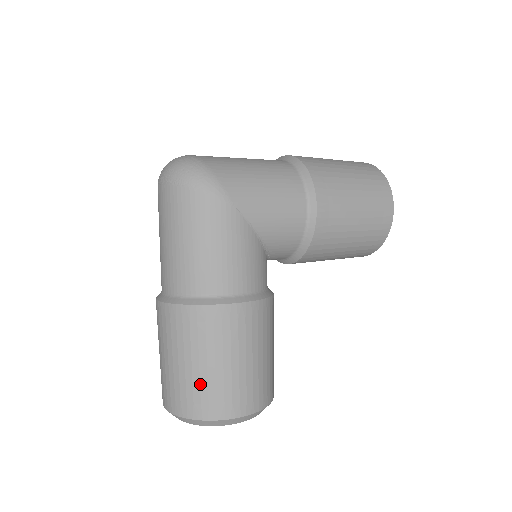
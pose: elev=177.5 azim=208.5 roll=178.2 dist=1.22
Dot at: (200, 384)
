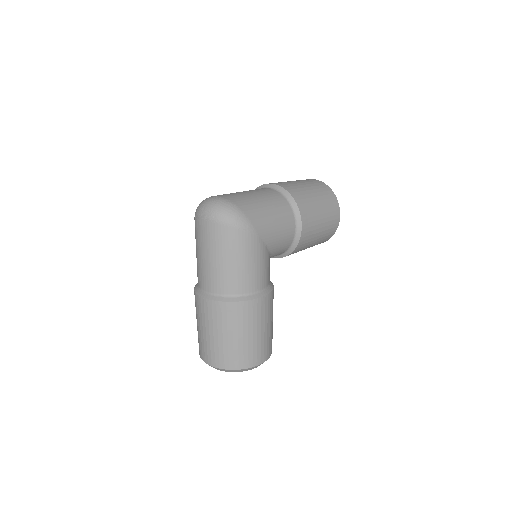
Dot at: (238, 349)
